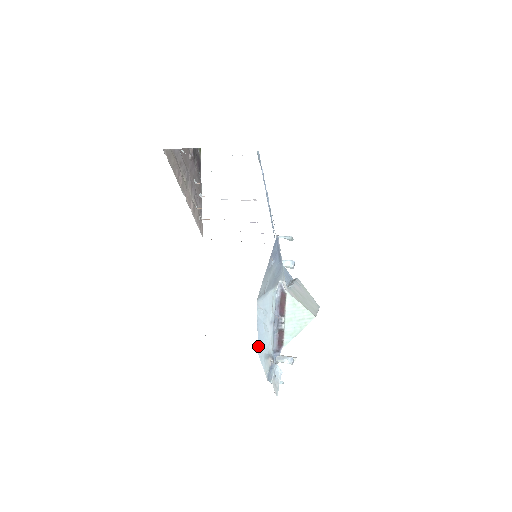
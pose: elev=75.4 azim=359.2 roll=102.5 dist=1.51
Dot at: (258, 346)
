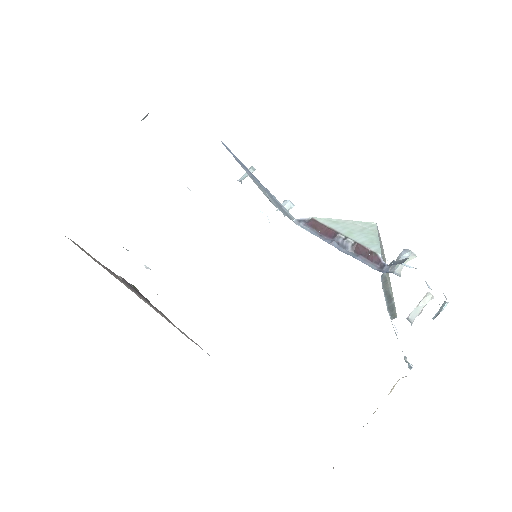
Dot at: occluded
